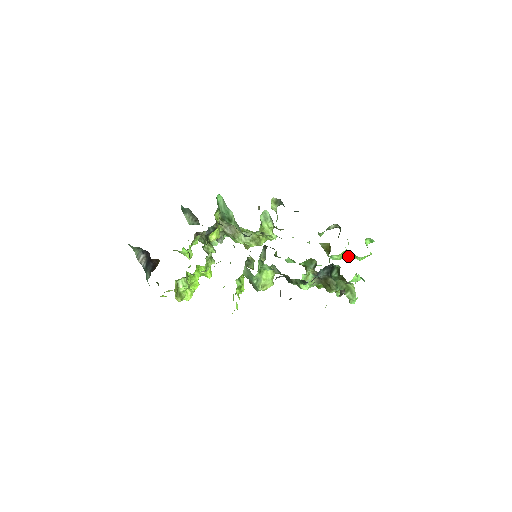
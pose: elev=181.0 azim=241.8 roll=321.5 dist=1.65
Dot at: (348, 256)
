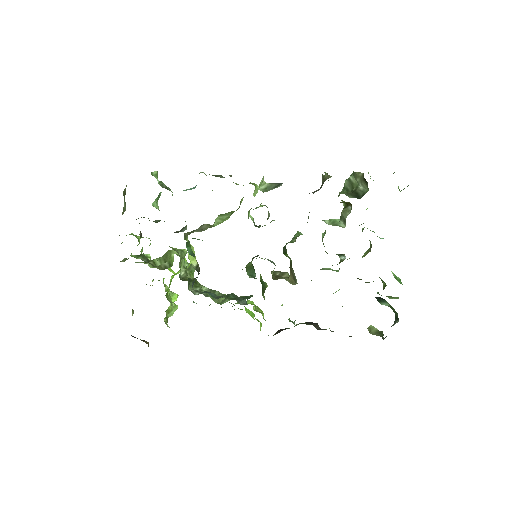
Dot at: occluded
